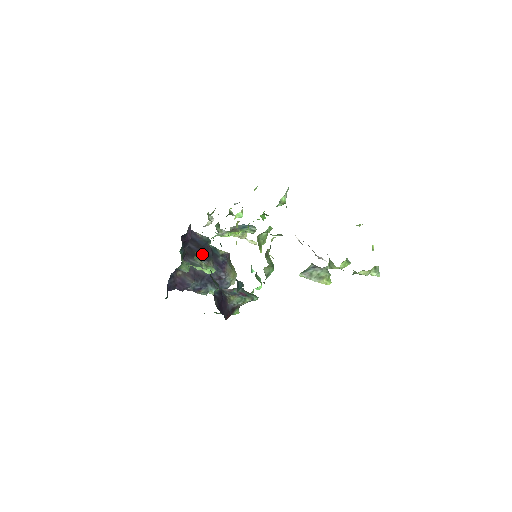
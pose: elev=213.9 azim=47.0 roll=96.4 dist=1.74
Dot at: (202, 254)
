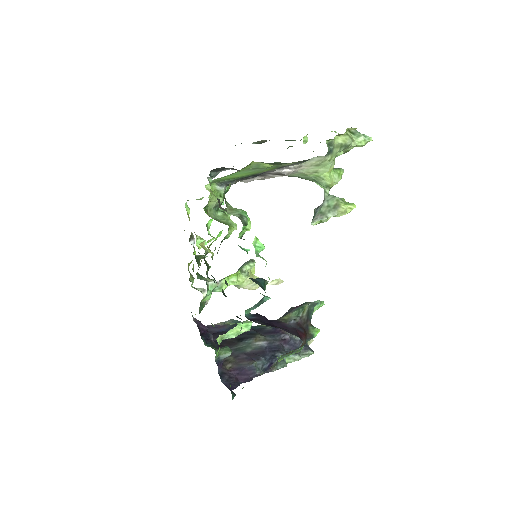
Dot at: (241, 337)
